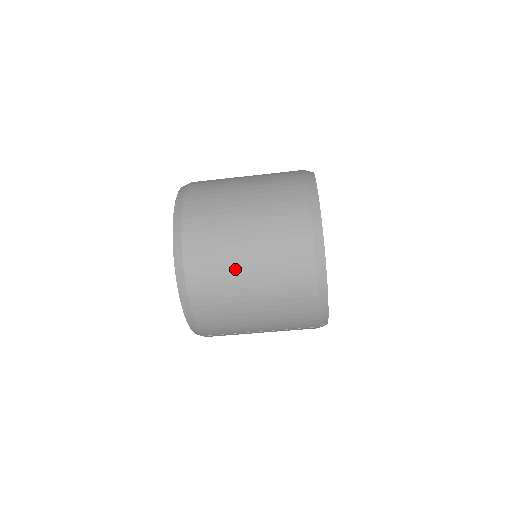
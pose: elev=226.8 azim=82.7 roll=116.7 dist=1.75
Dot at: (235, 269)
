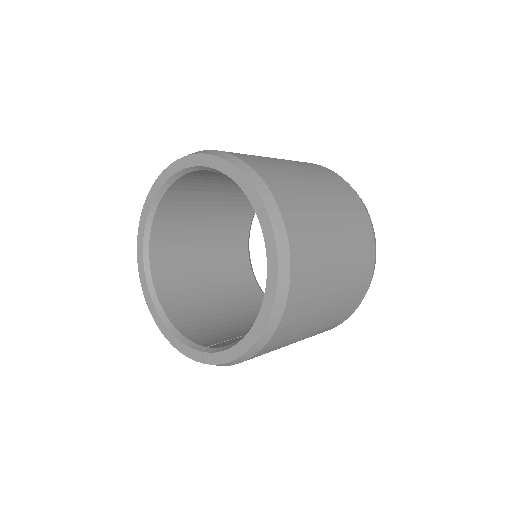
Dot at: (321, 305)
